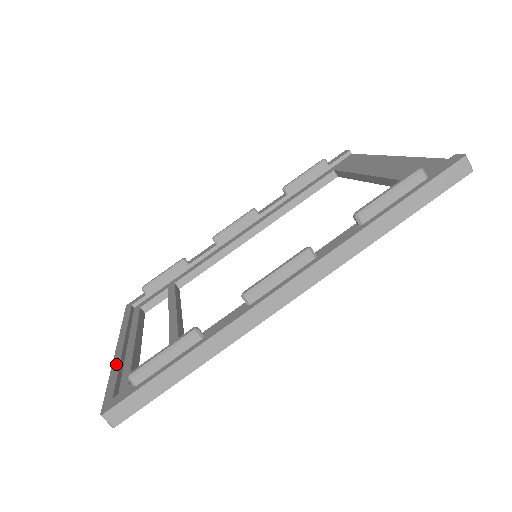
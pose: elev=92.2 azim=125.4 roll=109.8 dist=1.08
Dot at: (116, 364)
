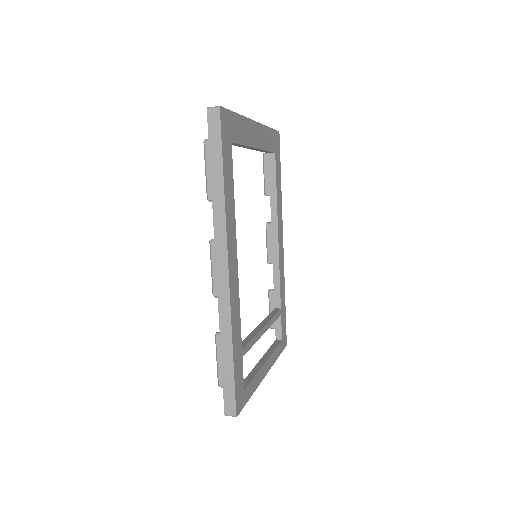
Dot at: occluded
